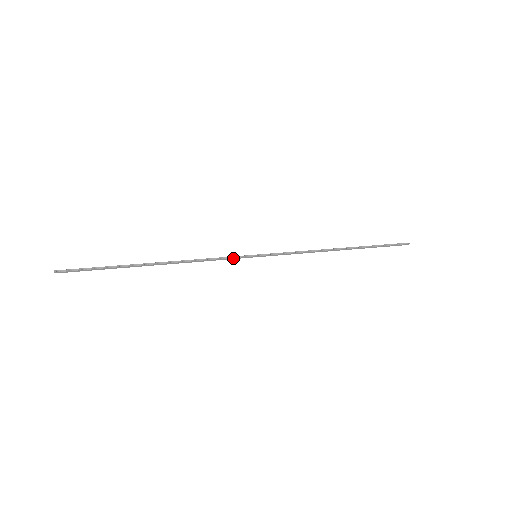
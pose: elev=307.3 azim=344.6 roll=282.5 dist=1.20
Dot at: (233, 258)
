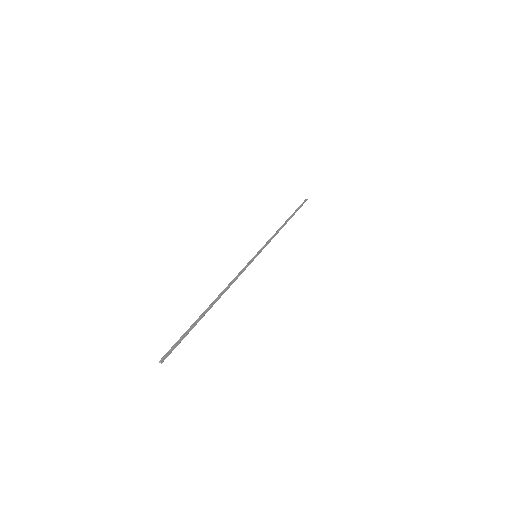
Dot at: (247, 266)
